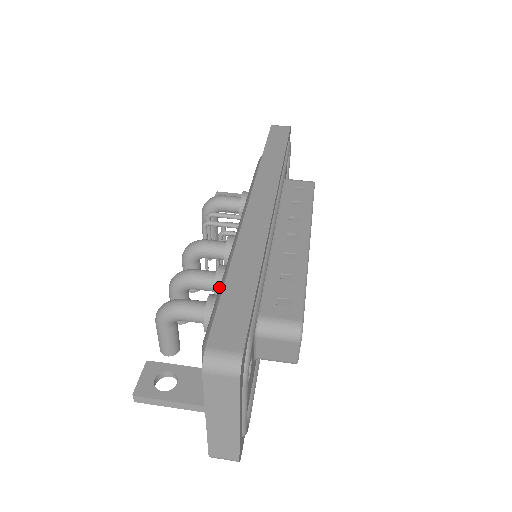
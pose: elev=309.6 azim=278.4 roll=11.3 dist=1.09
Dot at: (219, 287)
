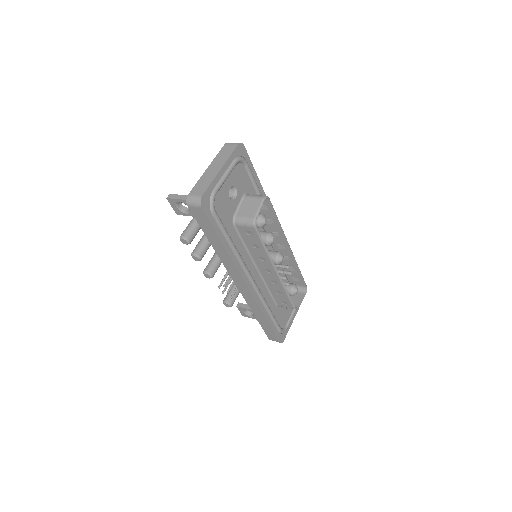
Dot at: occluded
